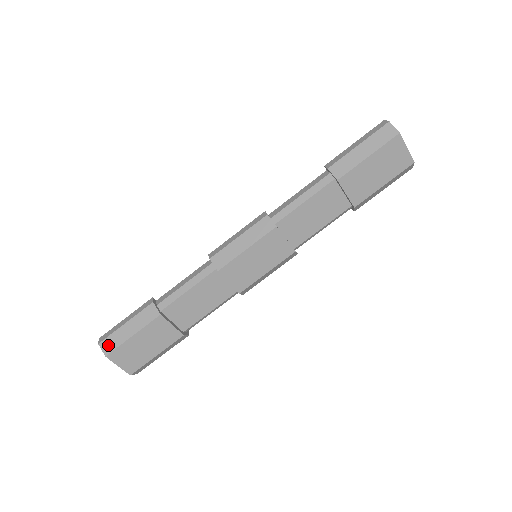
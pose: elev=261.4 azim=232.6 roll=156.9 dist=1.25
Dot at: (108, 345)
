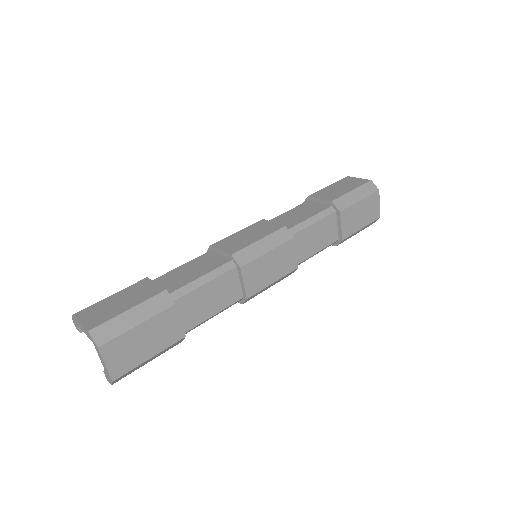
Dot at: occluded
